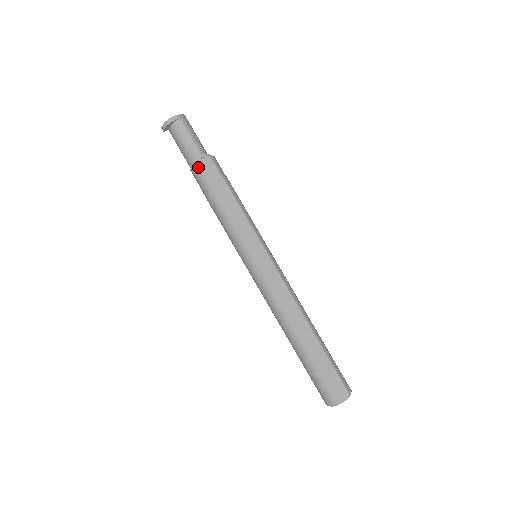
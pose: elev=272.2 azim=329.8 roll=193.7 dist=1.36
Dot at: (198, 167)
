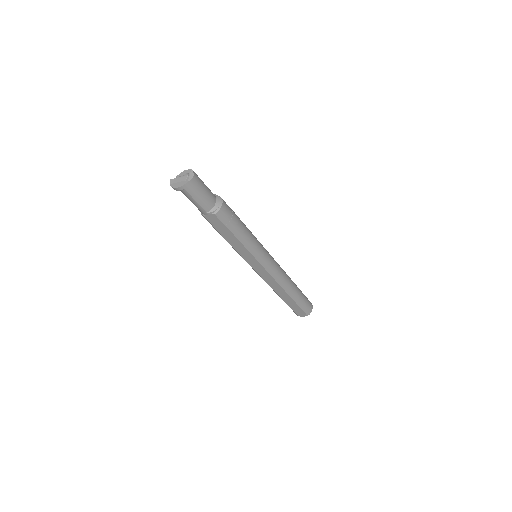
Dot at: (205, 218)
